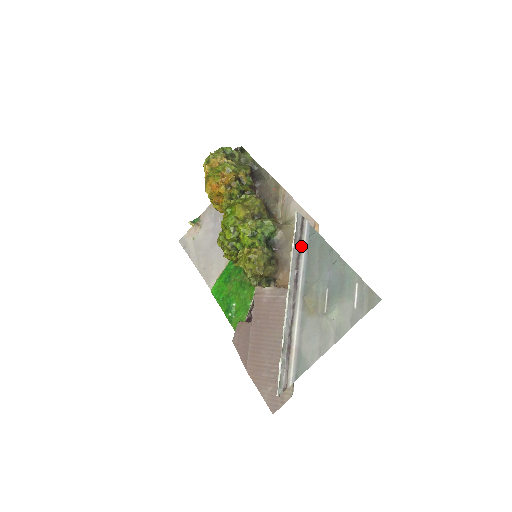
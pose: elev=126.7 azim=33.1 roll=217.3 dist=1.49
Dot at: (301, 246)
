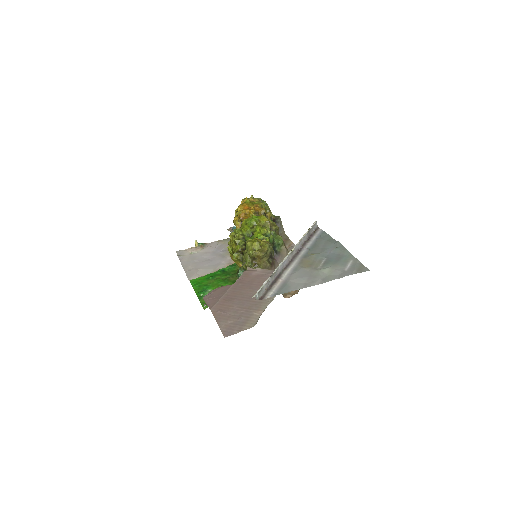
Dot at: (311, 238)
